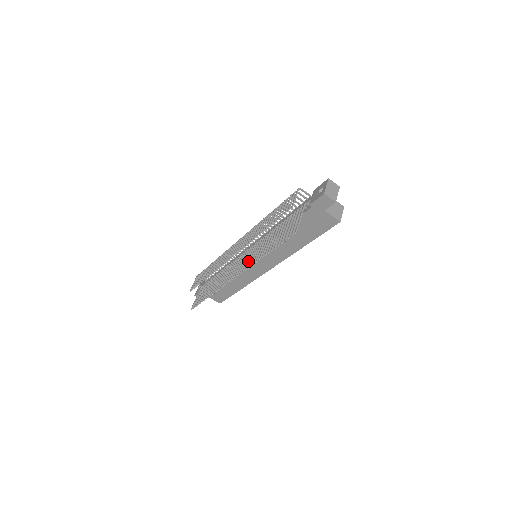
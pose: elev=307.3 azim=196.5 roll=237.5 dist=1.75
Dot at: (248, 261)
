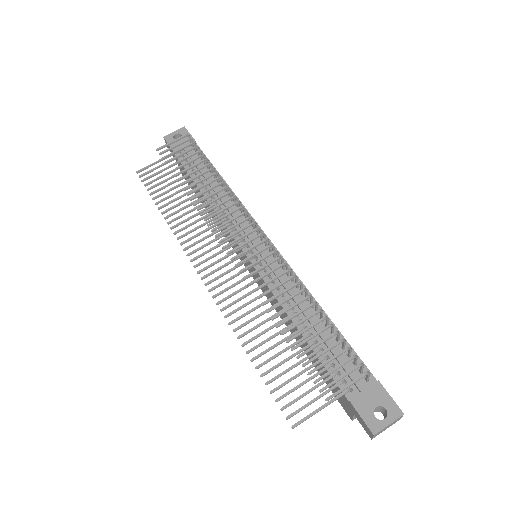
Dot at: (232, 295)
